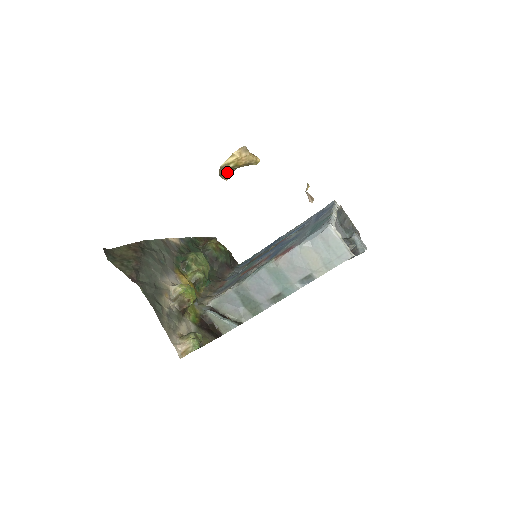
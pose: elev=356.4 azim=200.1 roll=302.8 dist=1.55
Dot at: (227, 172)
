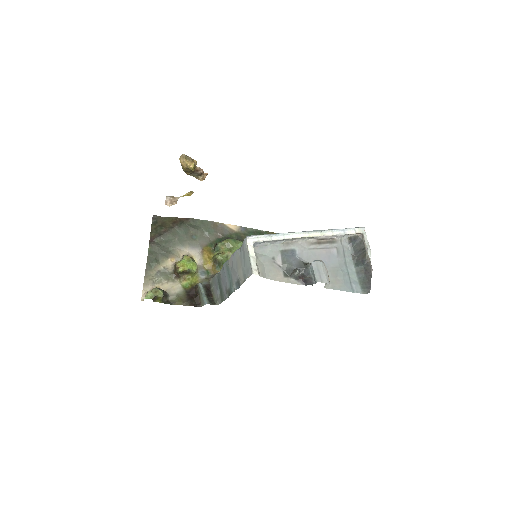
Dot at: (195, 174)
